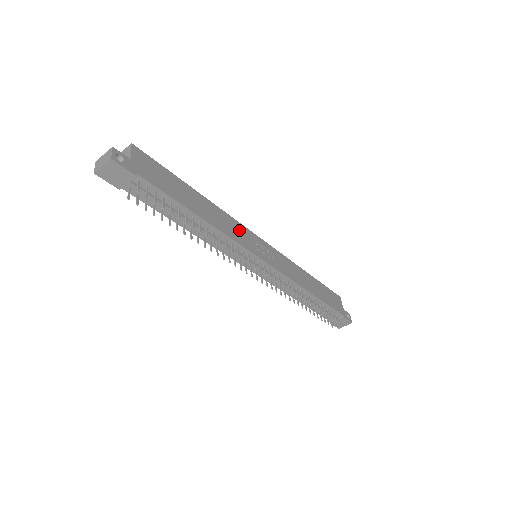
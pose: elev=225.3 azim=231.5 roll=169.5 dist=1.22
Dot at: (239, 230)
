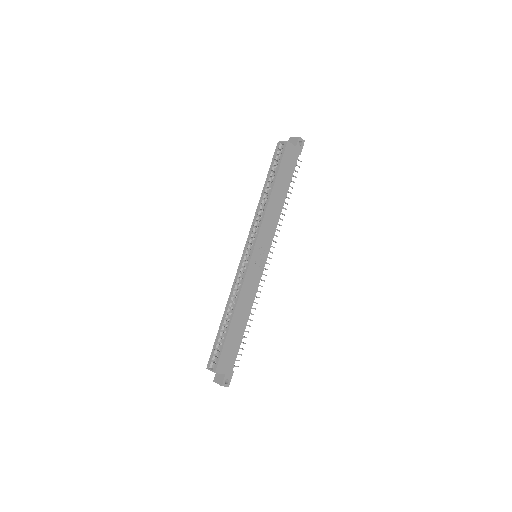
Dot at: (250, 282)
